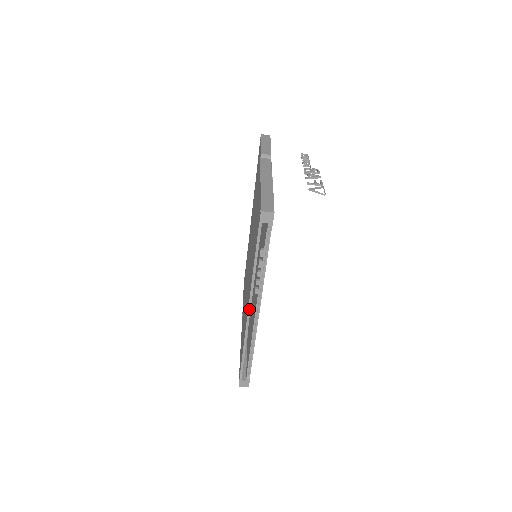
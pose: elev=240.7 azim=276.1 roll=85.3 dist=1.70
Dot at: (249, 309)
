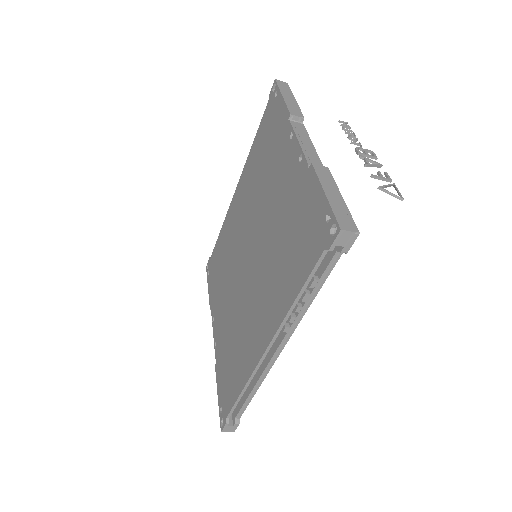
Dot at: (267, 350)
